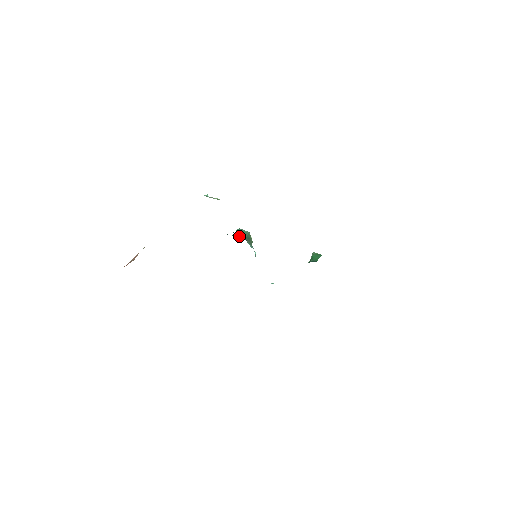
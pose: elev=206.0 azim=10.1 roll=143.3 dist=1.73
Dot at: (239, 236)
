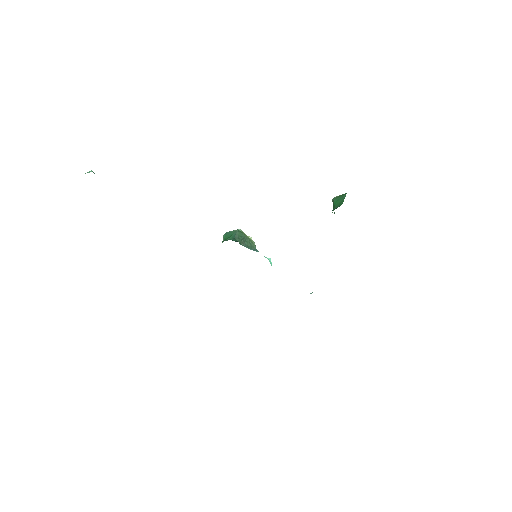
Dot at: occluded
